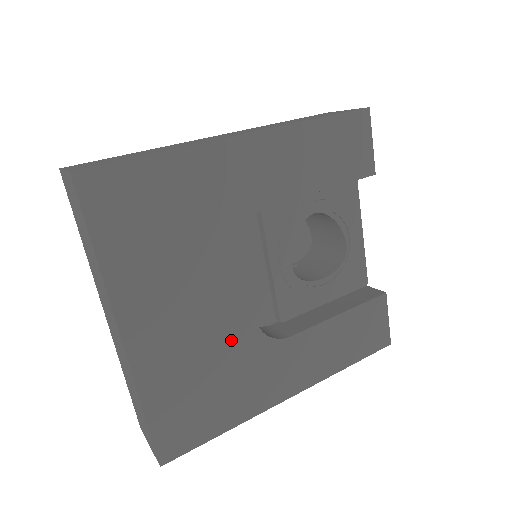
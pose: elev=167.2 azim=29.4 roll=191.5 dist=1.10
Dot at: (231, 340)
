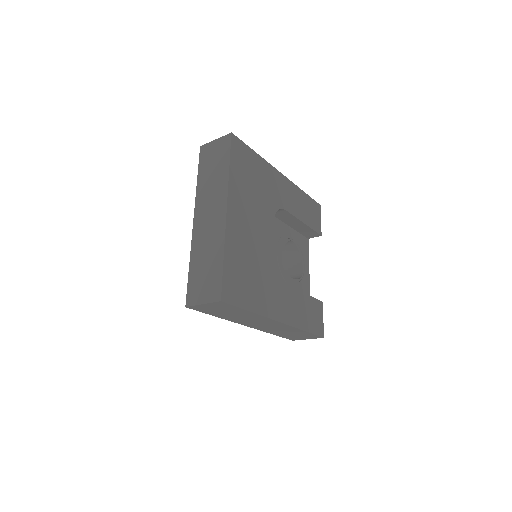
Dot at: (263, 259)
